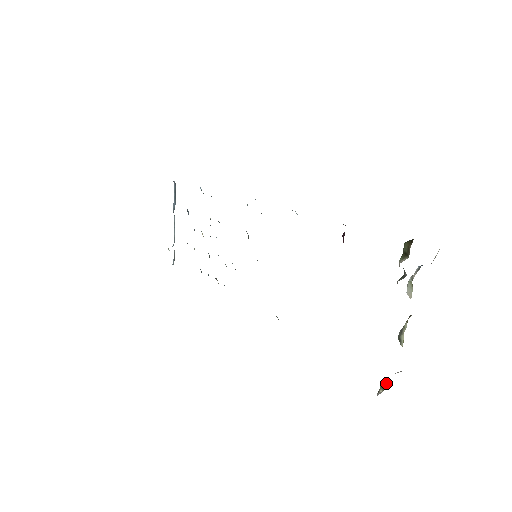
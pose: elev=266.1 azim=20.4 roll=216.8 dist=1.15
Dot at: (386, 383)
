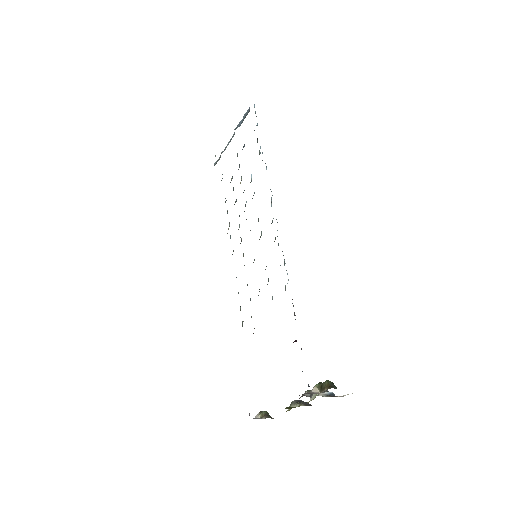
Dot at: (266, 415)
